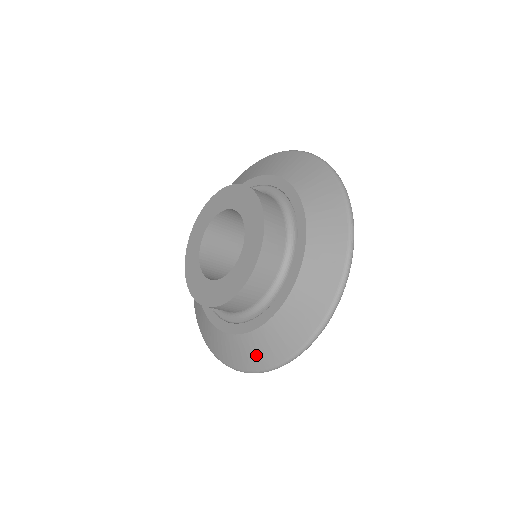
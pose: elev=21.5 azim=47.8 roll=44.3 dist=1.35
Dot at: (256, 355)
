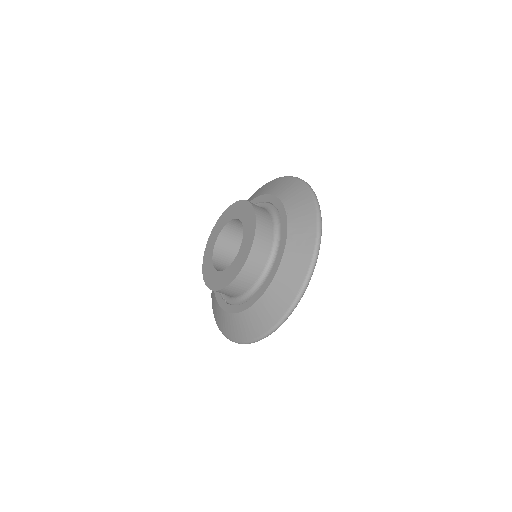
Dot at: (259, 323)
